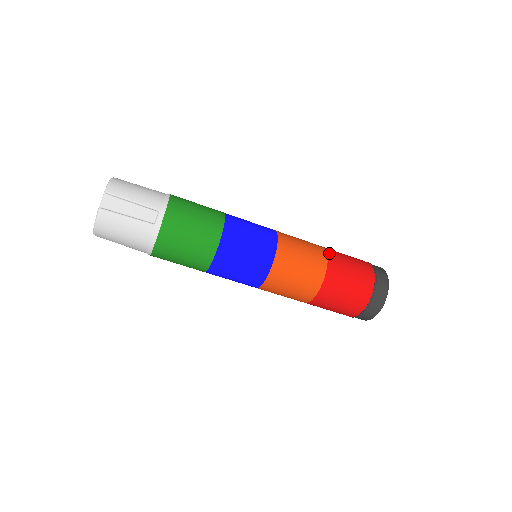
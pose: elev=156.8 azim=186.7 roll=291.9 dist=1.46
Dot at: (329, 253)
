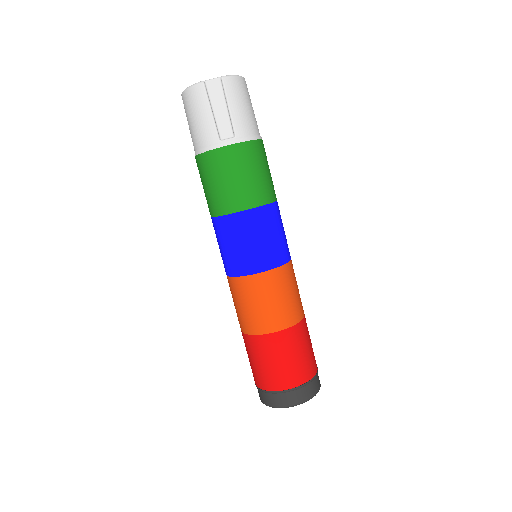
Dot at: (300, 325)
